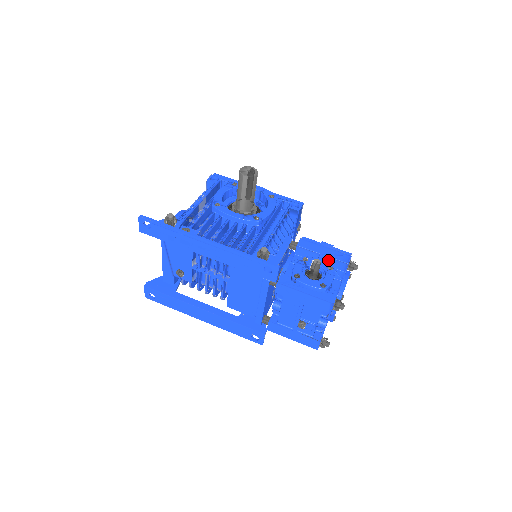
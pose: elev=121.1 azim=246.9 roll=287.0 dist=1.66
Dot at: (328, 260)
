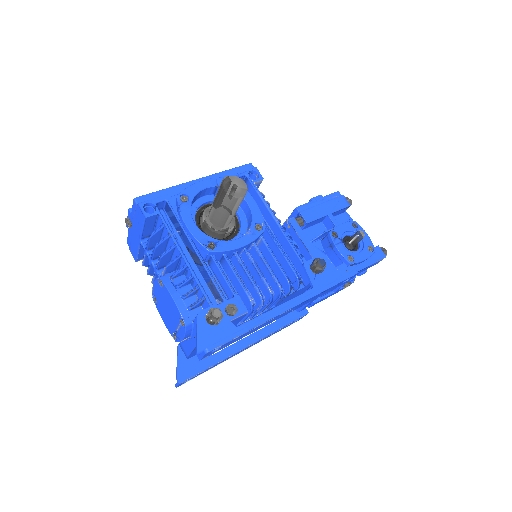
Dot at: (333, 214)
